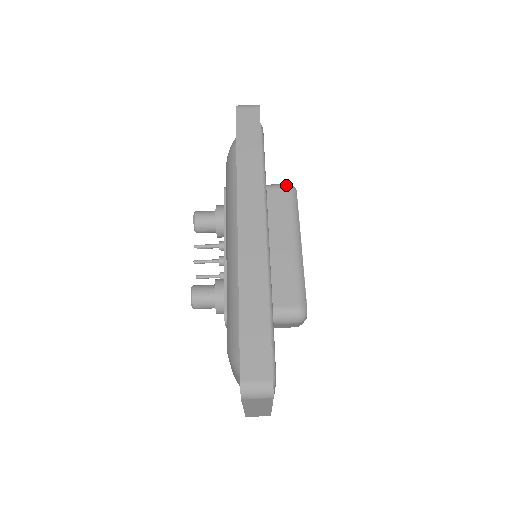
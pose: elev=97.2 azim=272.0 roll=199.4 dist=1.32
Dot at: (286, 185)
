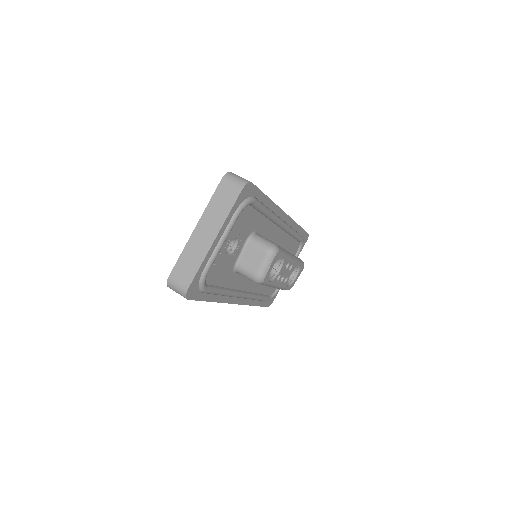
Dot at: occluded
